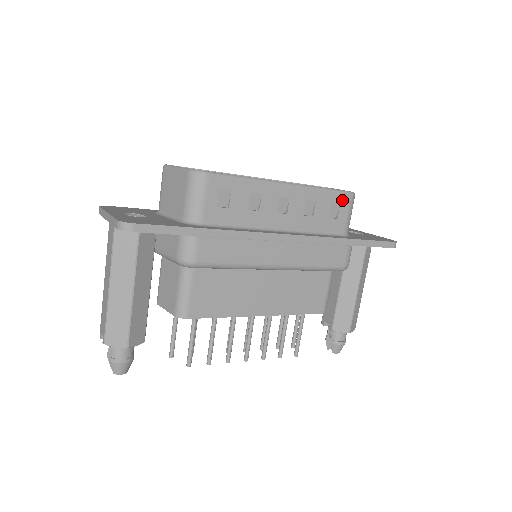
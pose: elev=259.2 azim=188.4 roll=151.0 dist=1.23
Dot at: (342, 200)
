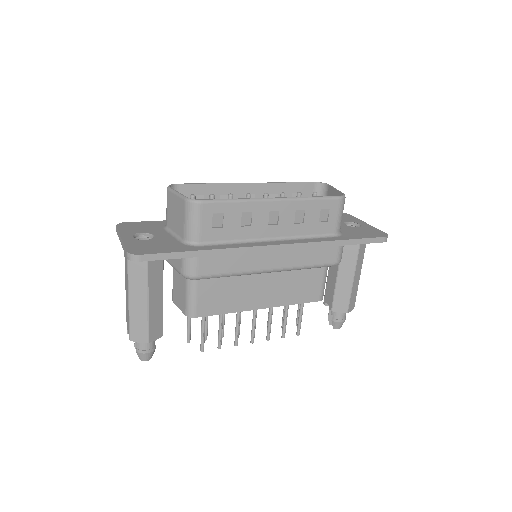
Dot at: (331, 205)
